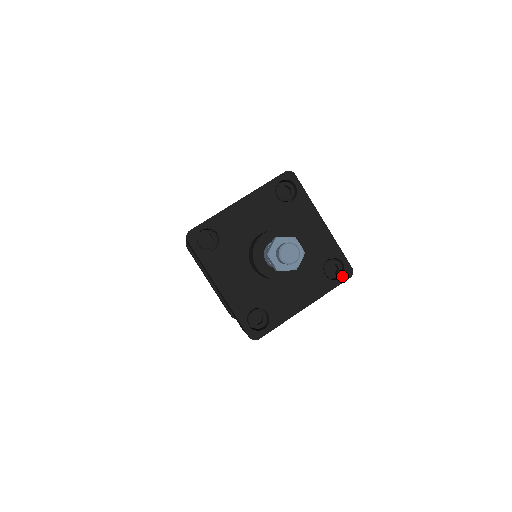
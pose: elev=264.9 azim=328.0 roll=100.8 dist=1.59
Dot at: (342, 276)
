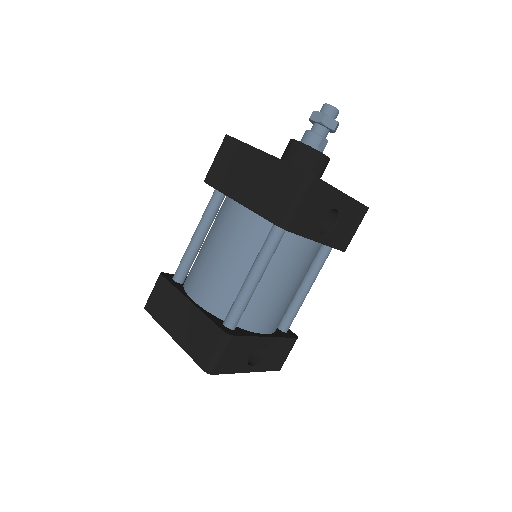
Dot at: occluded
